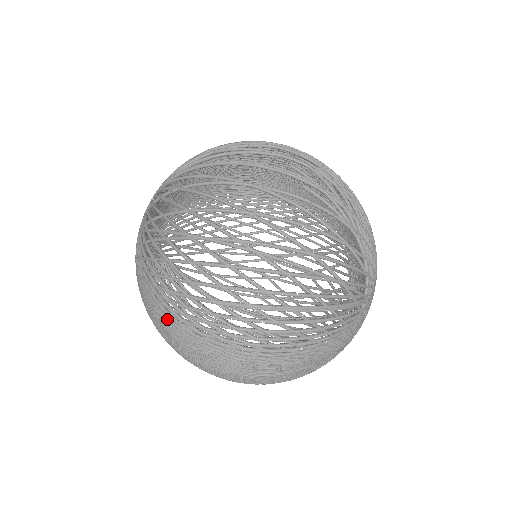
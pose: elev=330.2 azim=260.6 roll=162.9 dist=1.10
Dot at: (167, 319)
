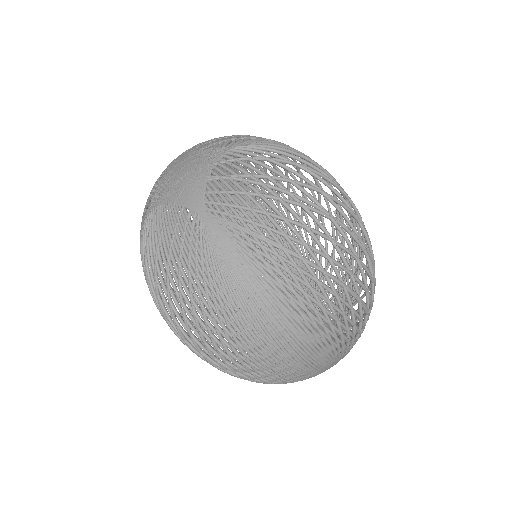
Dot at: (283, 286)
